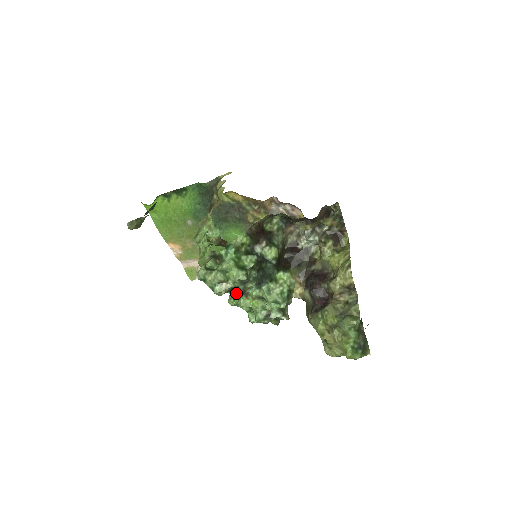
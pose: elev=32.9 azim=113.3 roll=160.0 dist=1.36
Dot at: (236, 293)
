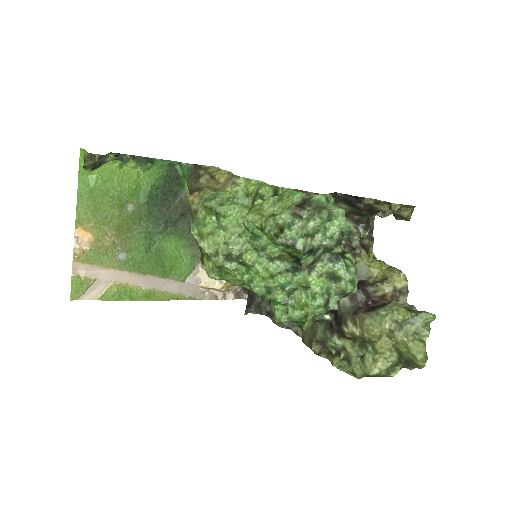
Dot at: (282, 271)
